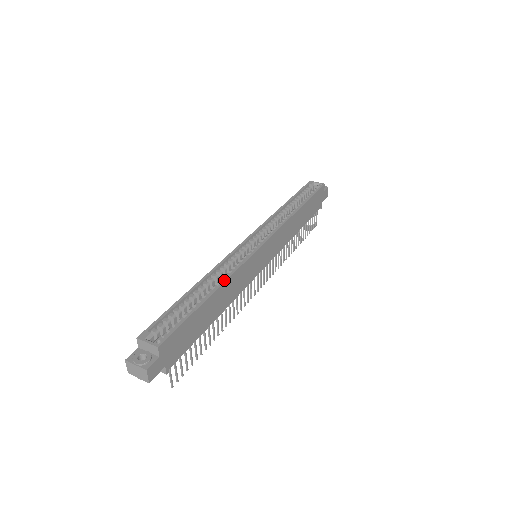
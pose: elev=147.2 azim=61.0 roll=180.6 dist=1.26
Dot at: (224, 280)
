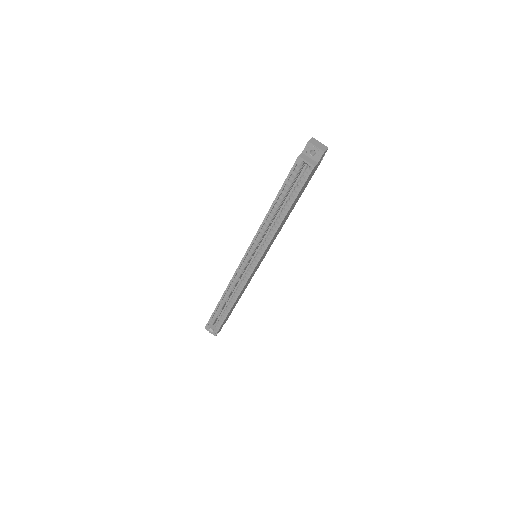
Dot at: (235, 299)
